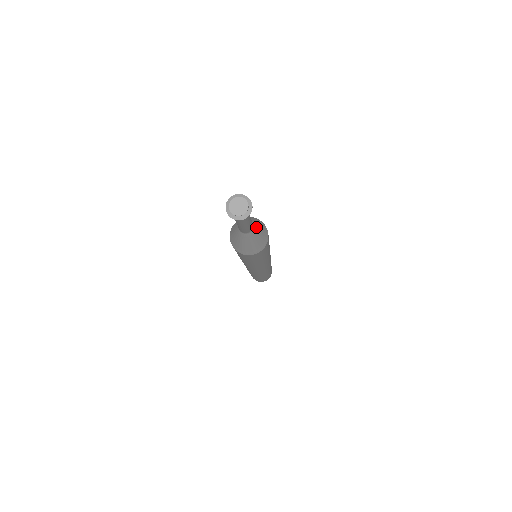
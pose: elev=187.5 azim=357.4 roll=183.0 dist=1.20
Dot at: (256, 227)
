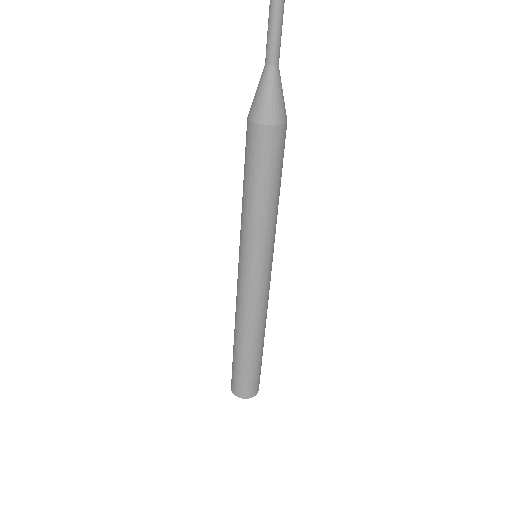
Dot at: occluded
